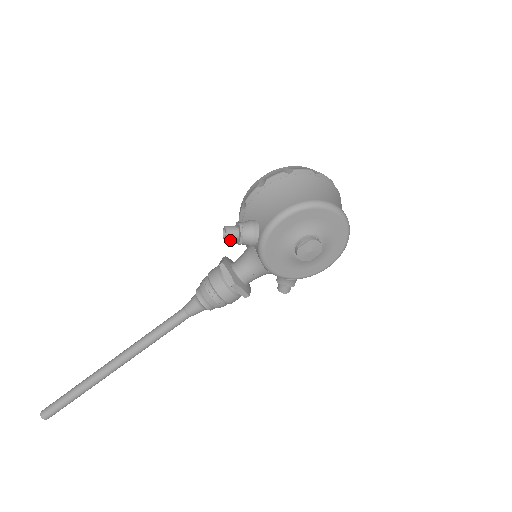
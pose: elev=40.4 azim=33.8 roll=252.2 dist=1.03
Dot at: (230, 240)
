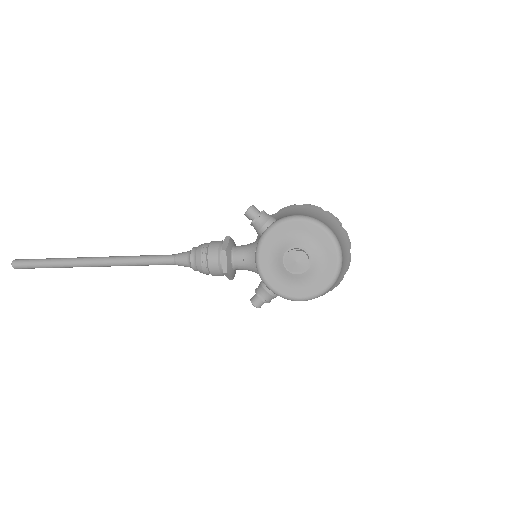
Dot at: (248, 215)
